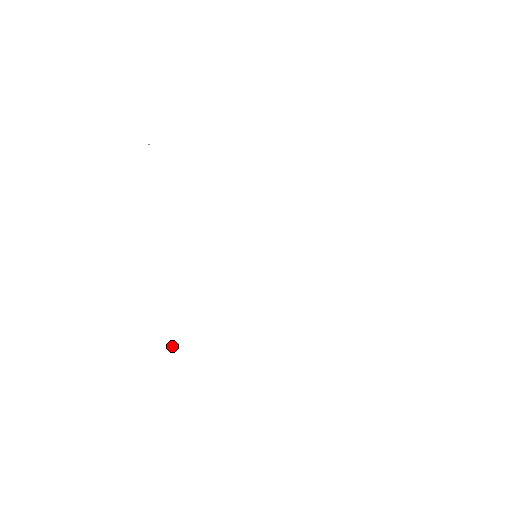
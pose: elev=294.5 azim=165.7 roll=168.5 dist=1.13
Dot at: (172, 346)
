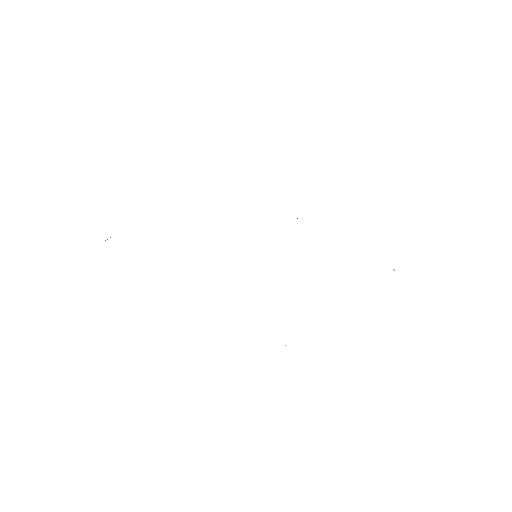
Dot at: occluded
